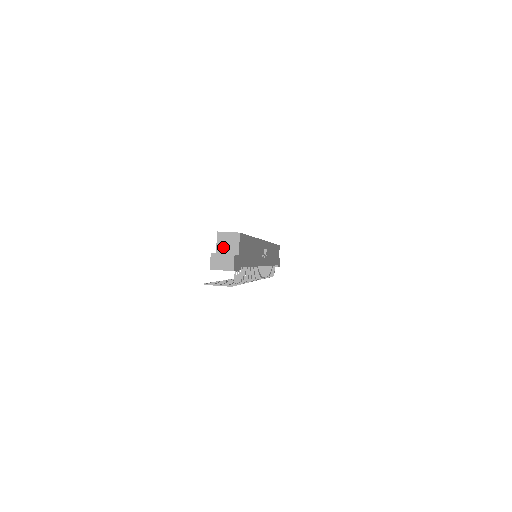
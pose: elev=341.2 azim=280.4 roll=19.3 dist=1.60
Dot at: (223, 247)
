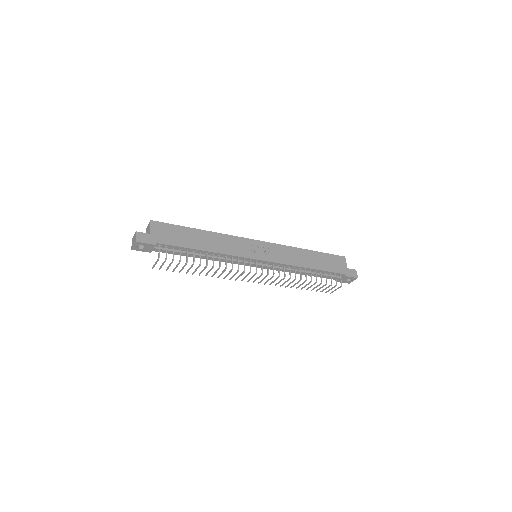
Dot at: occluded
